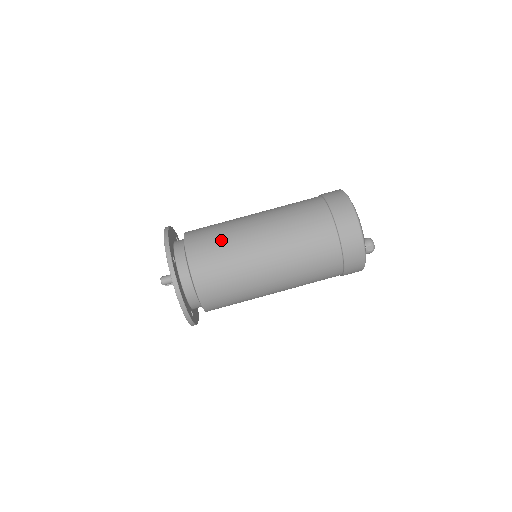
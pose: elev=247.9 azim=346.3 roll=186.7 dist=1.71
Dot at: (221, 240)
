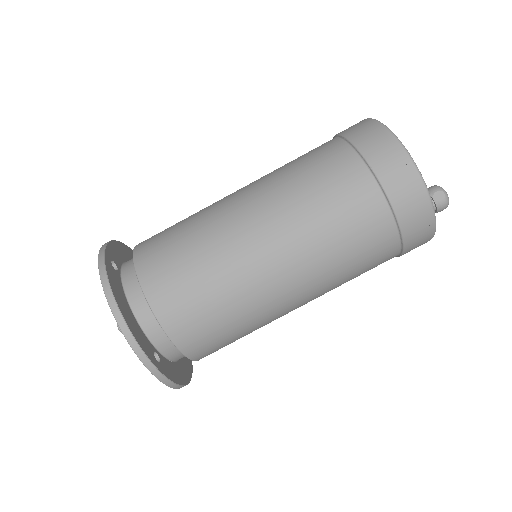
Dot at: (183, 223)
